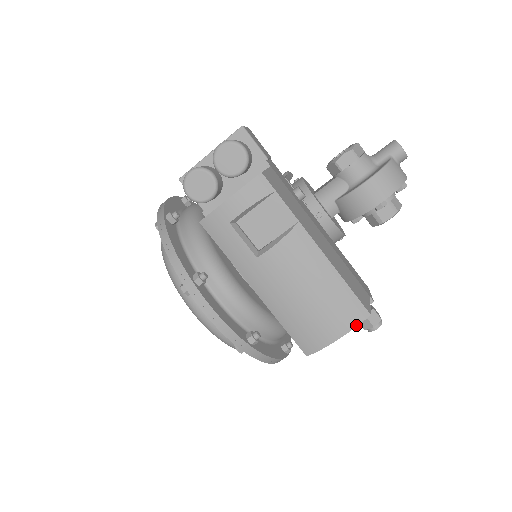
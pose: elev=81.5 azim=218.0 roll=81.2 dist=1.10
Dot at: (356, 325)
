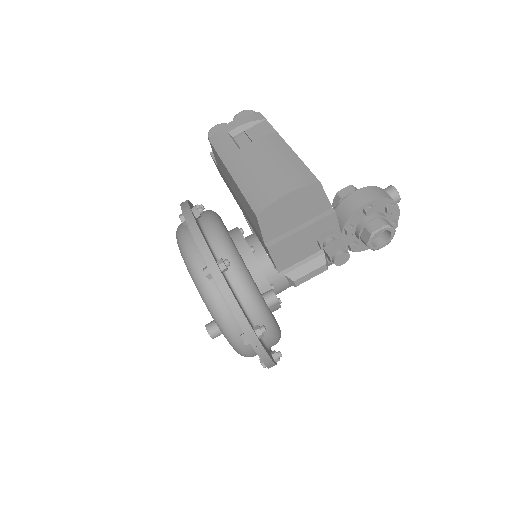
Dot at: (305, 185)
